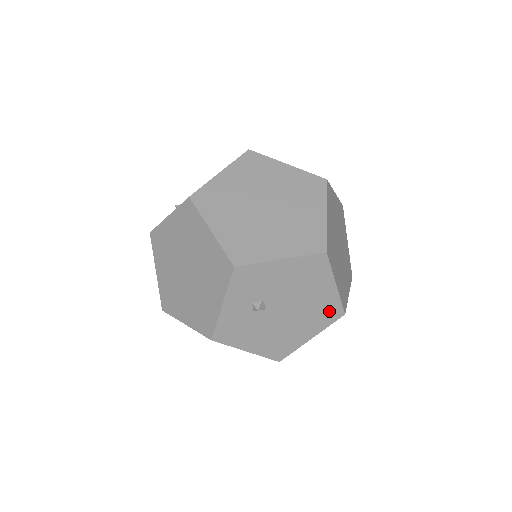
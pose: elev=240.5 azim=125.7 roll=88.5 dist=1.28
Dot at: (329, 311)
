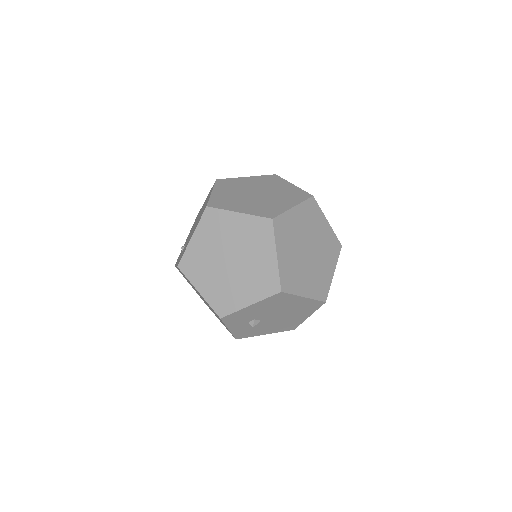
Dot at: (311, 305)
